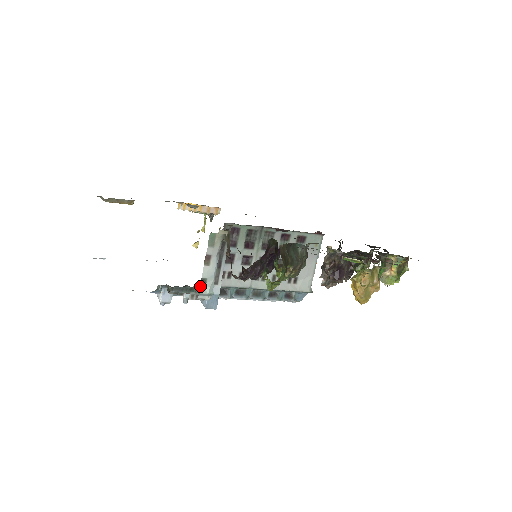
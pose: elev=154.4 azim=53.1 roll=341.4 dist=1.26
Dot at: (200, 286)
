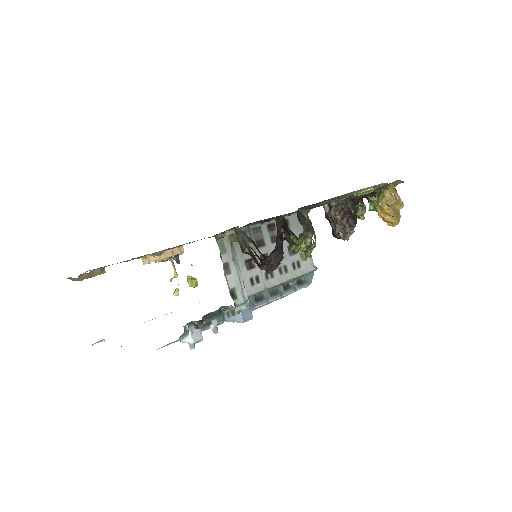
Dot at: (232, 298)
